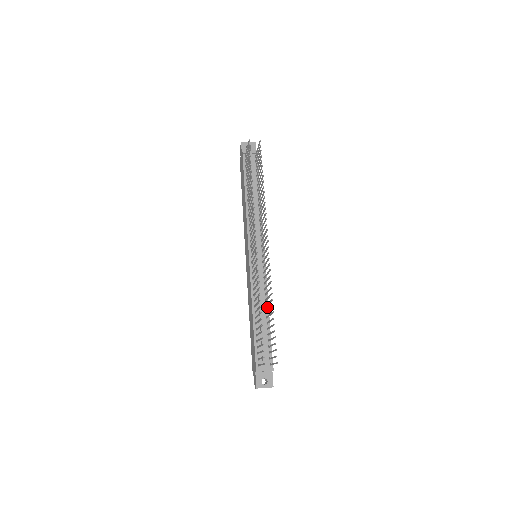
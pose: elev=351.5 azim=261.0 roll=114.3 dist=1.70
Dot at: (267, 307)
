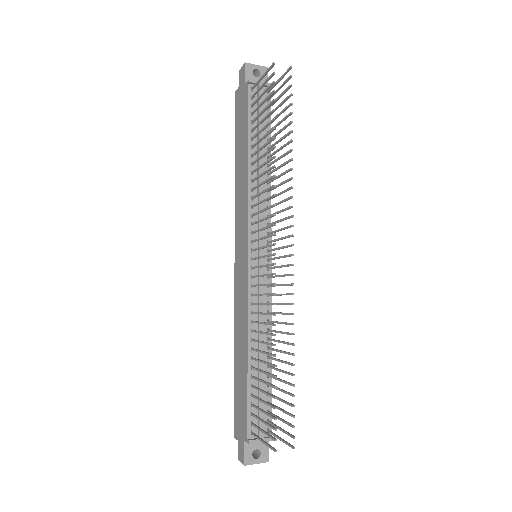
Dot at: (269, 341)
